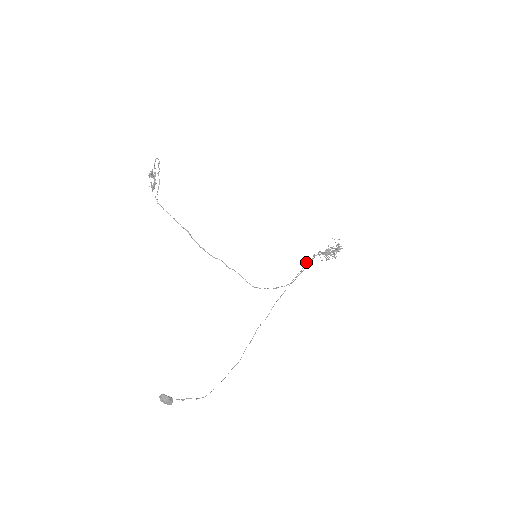
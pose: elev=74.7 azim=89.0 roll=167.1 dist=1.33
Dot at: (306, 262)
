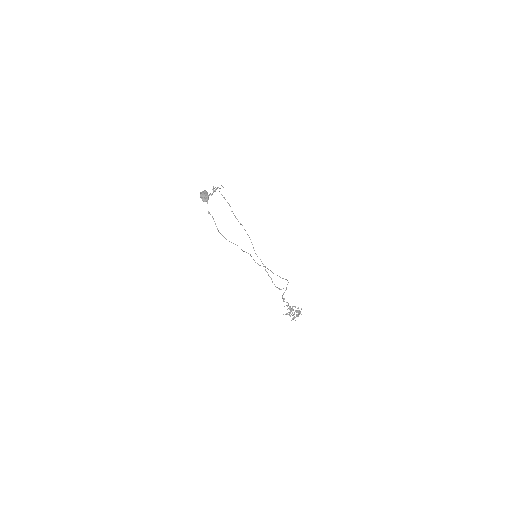
Dot at: occluded
